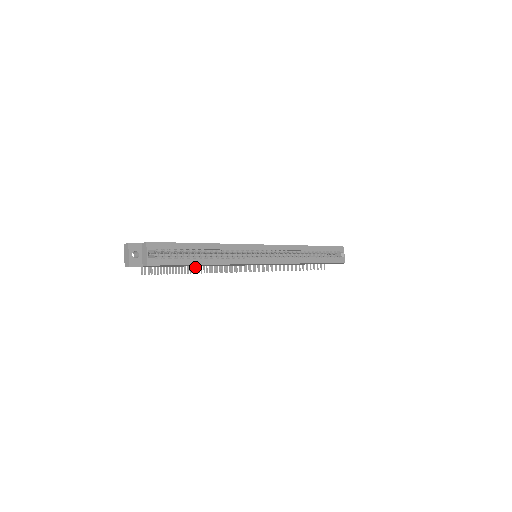
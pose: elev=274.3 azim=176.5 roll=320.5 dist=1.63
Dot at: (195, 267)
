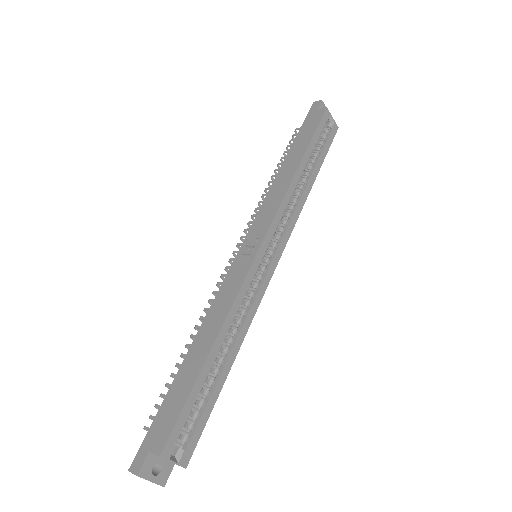
Dot at: occluded
